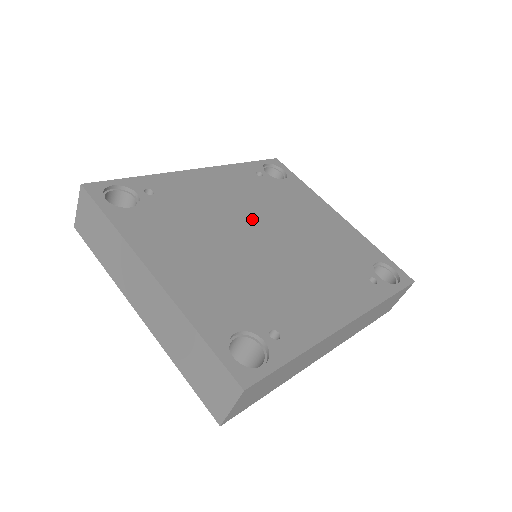
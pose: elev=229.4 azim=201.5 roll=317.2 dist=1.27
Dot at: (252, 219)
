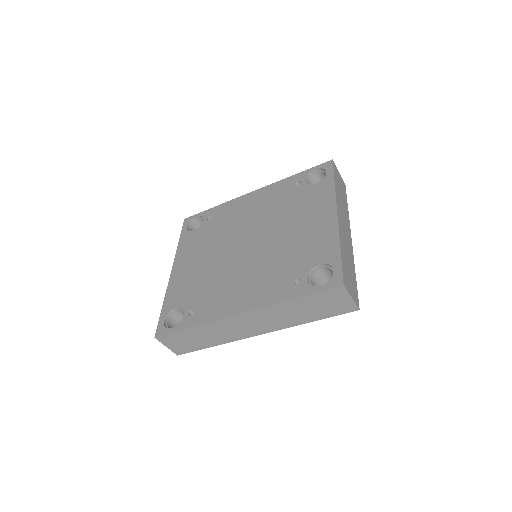
Dot at: (252, 230)
